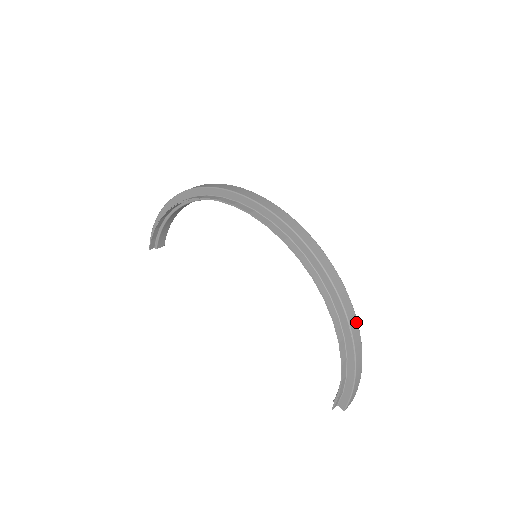
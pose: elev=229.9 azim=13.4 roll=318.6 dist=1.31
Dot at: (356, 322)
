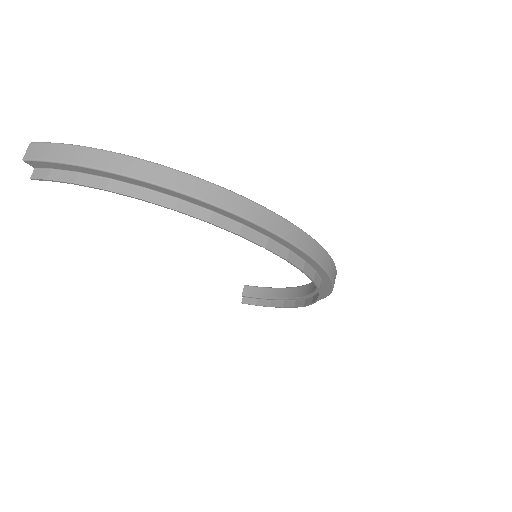
Dot at: occluded
